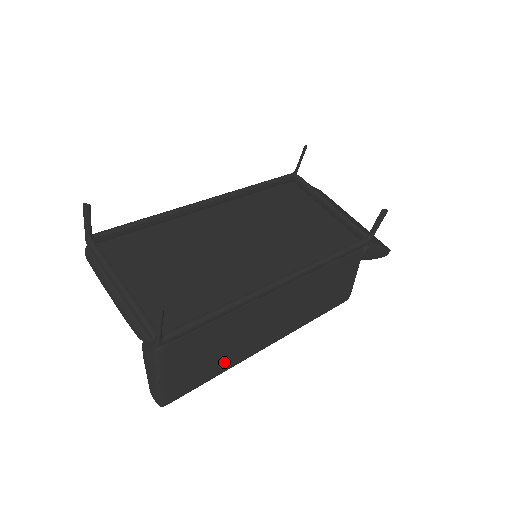
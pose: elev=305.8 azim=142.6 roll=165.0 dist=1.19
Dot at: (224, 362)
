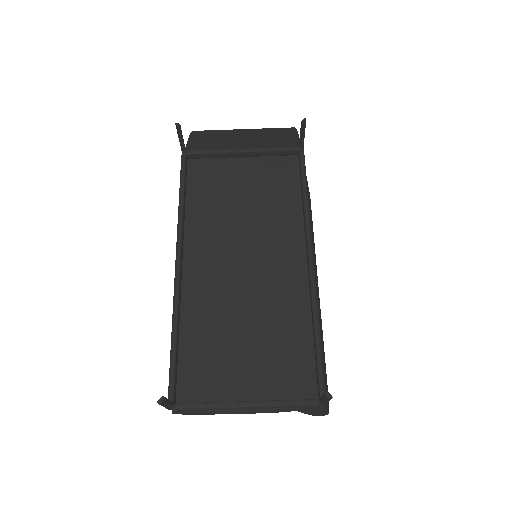
Dot at: (323, 343)
